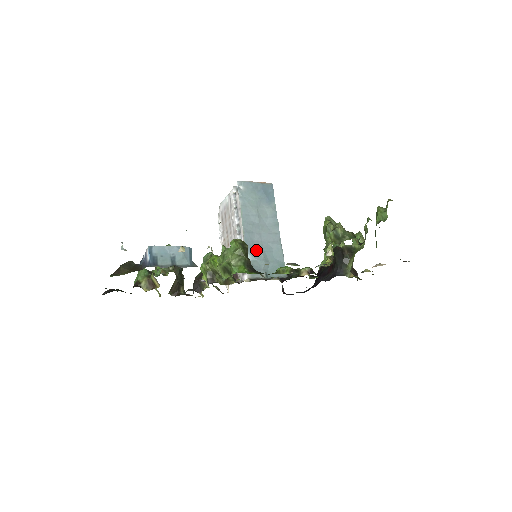
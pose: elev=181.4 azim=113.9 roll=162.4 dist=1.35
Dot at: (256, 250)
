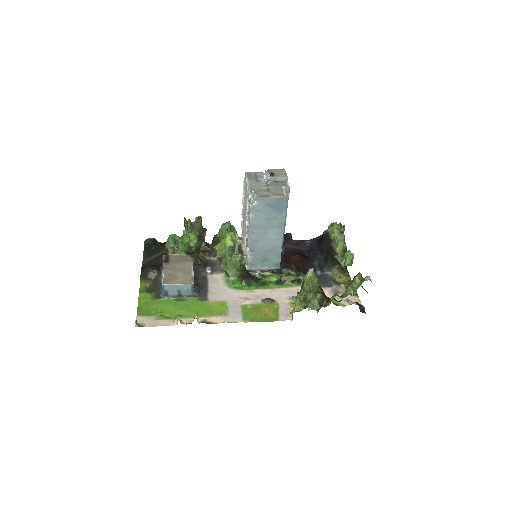
Dot at: (257, 251)
